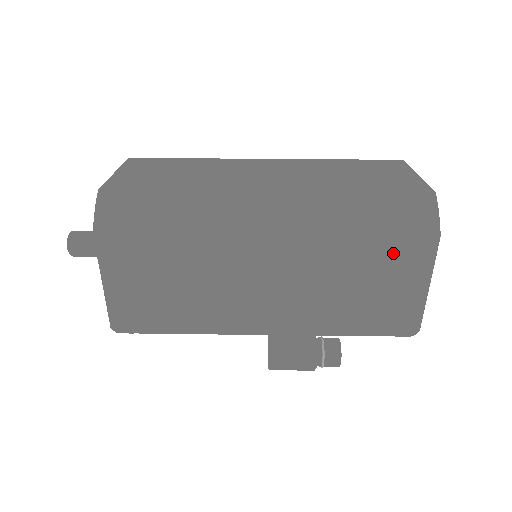
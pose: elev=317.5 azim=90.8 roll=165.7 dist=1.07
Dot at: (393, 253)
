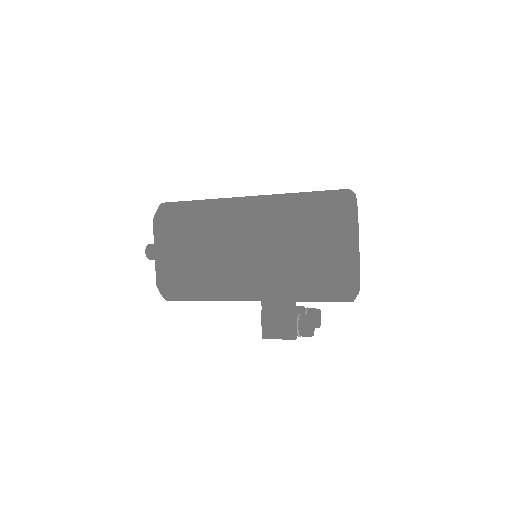
Dot at: (320, 222)
